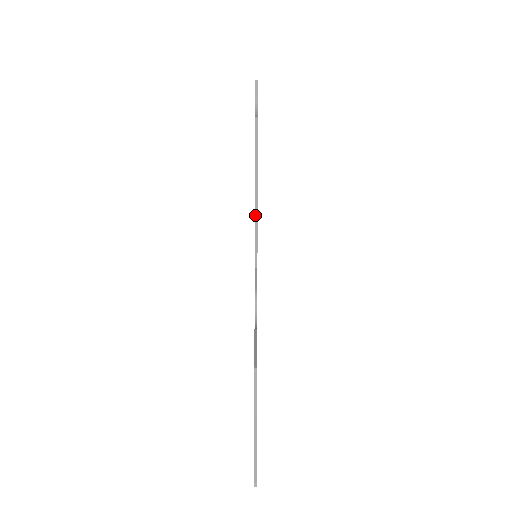
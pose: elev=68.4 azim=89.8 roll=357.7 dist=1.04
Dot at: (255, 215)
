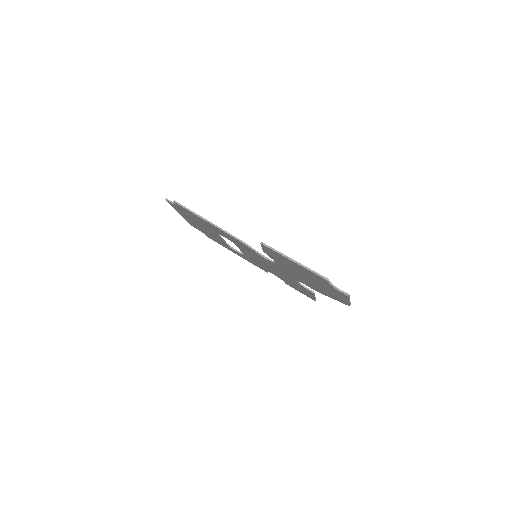
Dot at: (215, 226)
